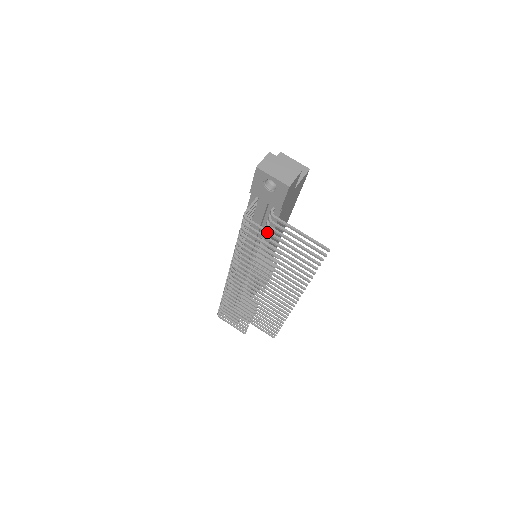
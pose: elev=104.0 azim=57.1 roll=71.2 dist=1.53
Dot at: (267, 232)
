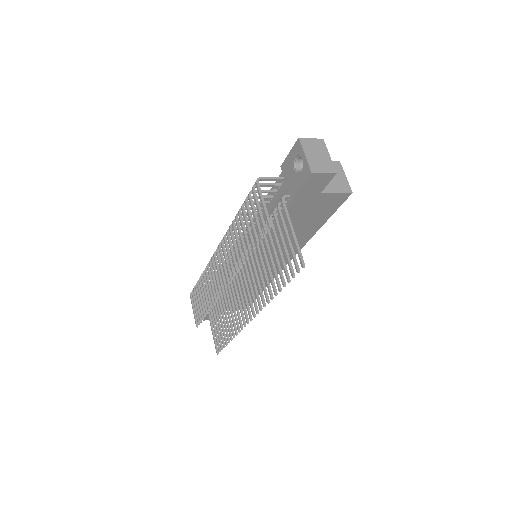
Dot at: (263, 205)
